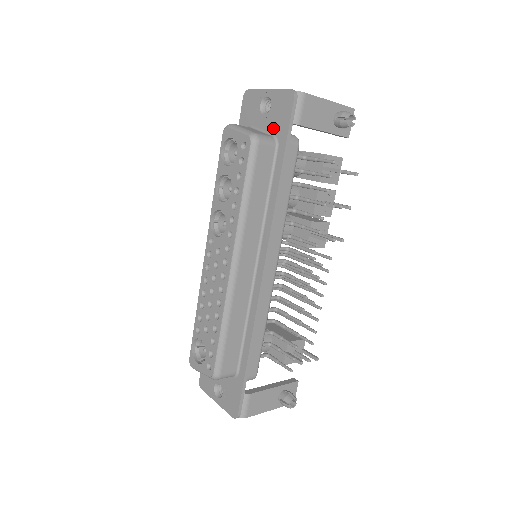
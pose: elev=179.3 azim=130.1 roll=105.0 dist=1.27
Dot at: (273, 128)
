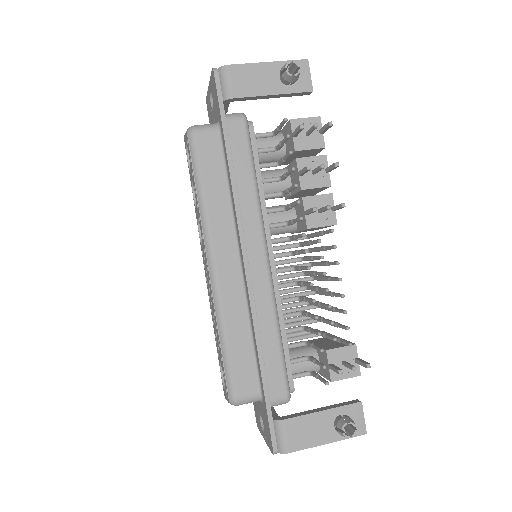
Dot at: (216, 115)
